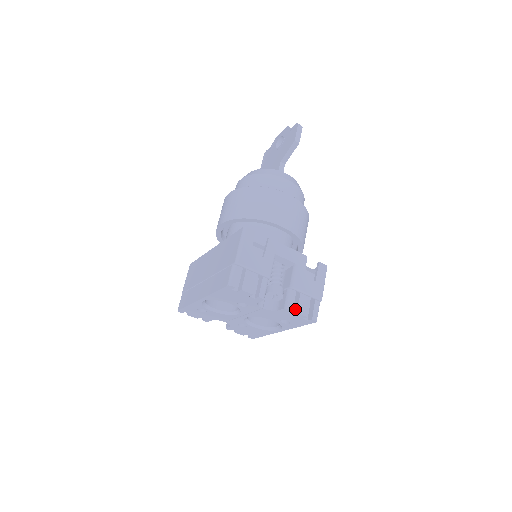
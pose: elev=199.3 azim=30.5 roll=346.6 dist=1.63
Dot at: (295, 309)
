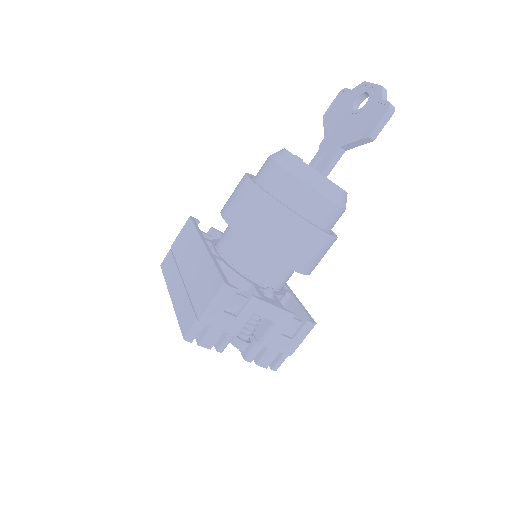
Dot at: (257, 358)
